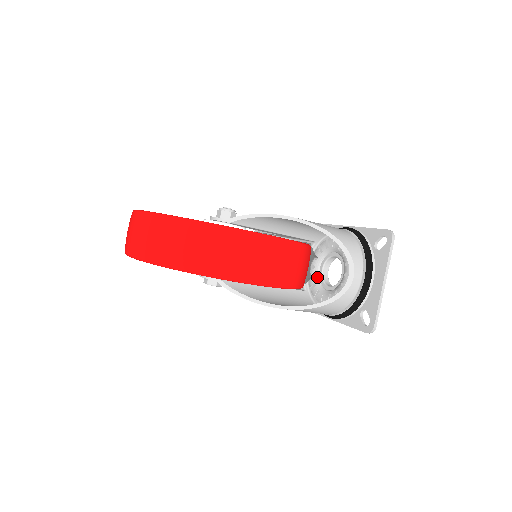
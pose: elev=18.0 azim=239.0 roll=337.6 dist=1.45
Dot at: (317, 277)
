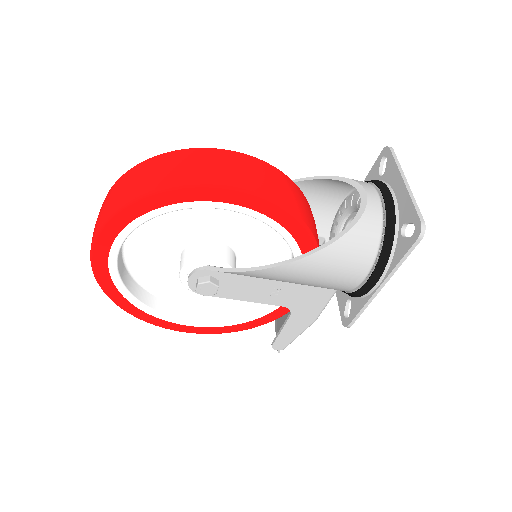
Dot at: occluded
